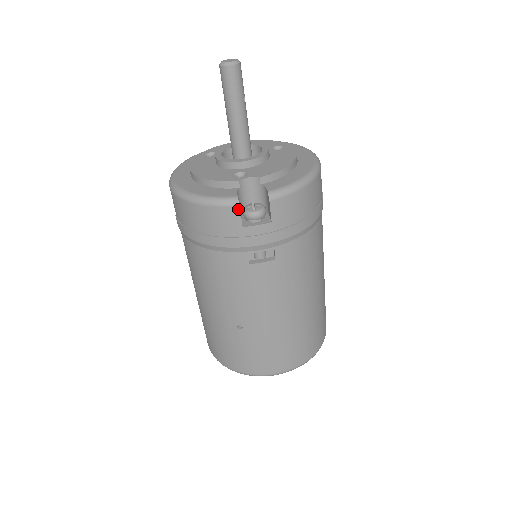
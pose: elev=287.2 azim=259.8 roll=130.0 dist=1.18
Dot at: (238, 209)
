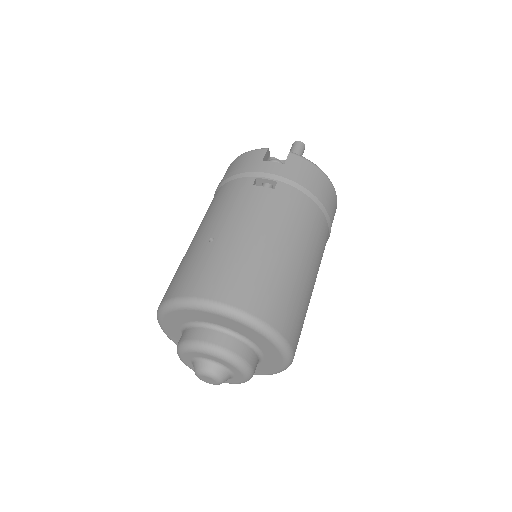
Dot at: (266, 151)
